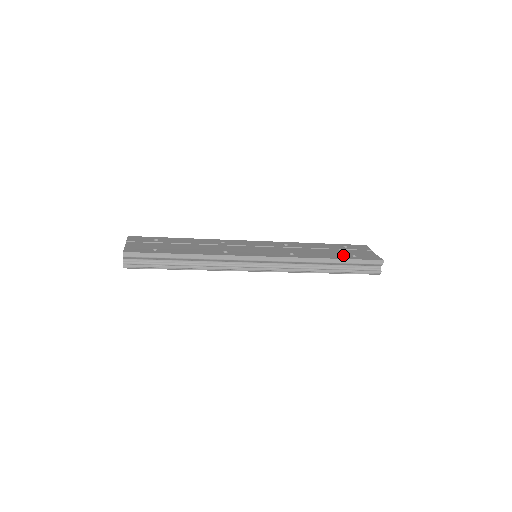
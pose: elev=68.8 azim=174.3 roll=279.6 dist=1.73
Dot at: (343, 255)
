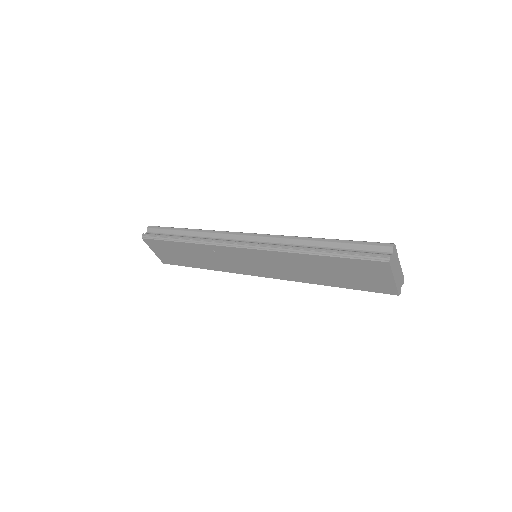
Dot at: occluded
